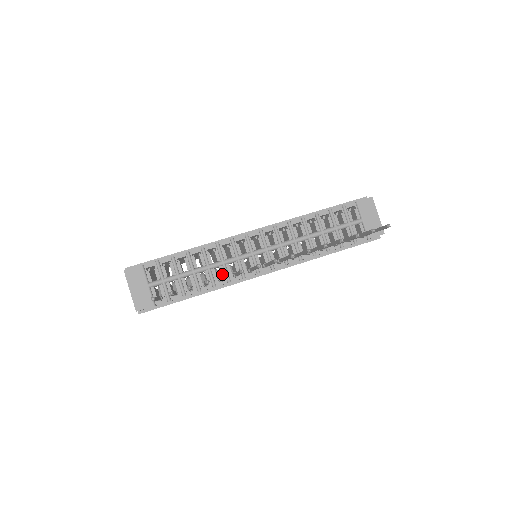
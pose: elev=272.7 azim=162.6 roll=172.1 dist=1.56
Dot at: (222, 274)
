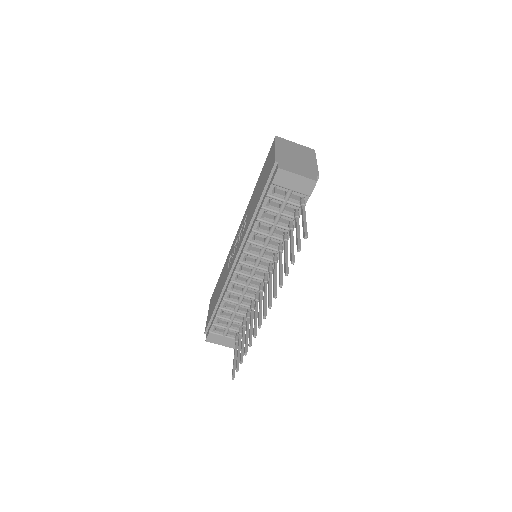
Dot at: occluded
